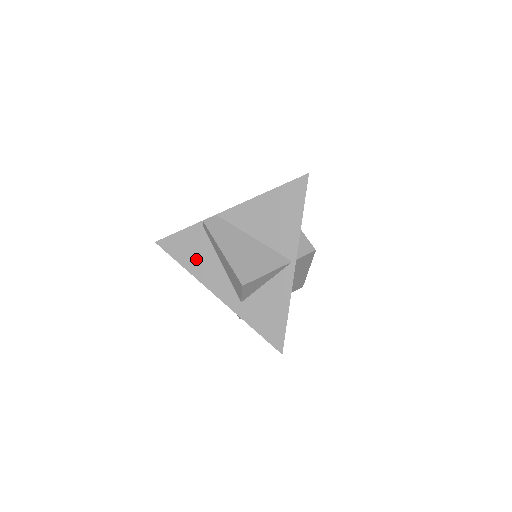
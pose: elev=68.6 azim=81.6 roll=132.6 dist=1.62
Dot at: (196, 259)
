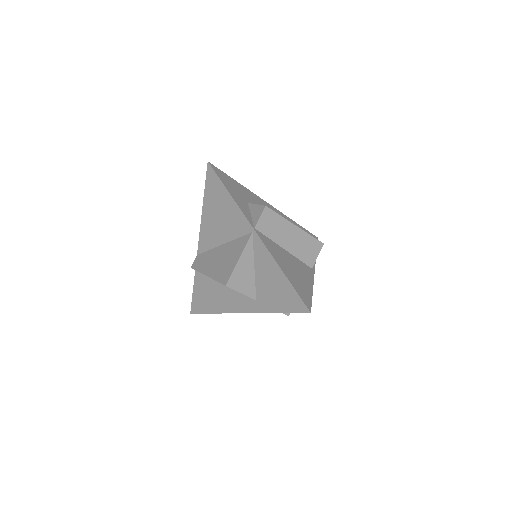
Dot at: (213, 299)
